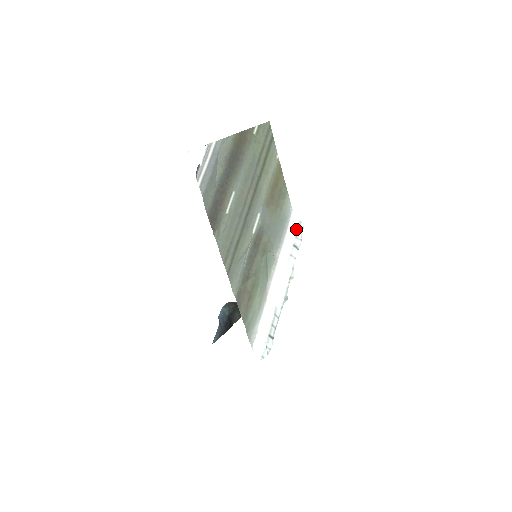
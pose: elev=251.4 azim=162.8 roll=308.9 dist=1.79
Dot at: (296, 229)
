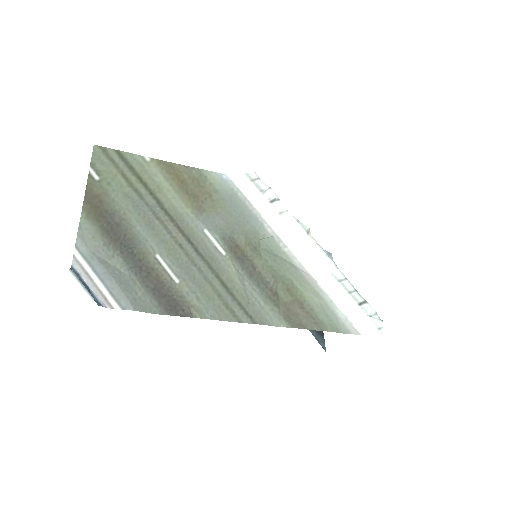
Dot at: (253, 186)
